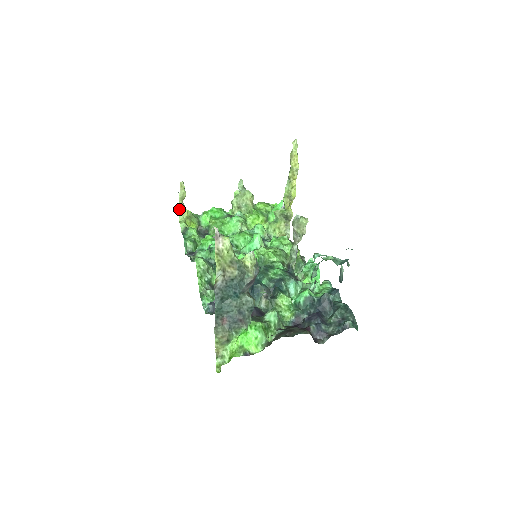
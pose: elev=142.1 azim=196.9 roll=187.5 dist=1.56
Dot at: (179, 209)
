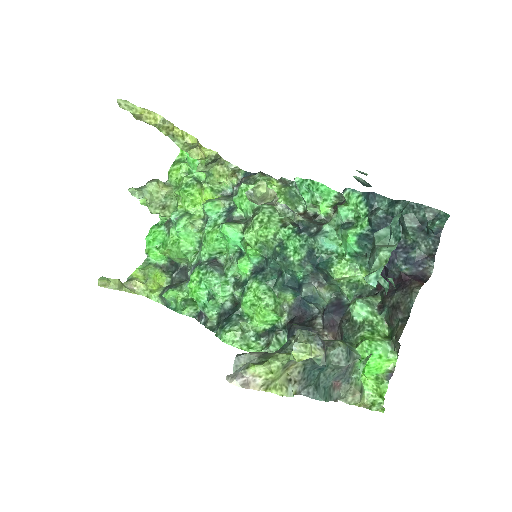
Dot at: occluded
